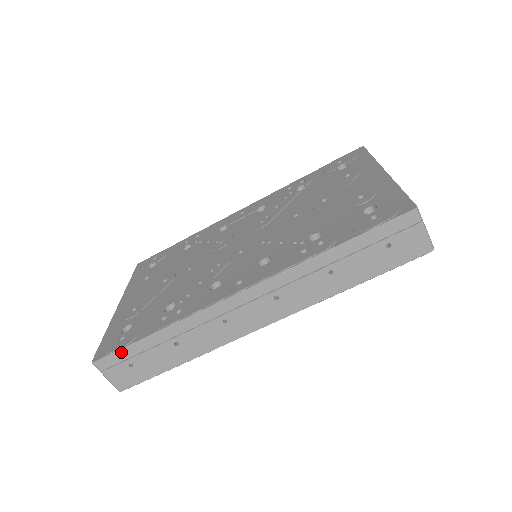
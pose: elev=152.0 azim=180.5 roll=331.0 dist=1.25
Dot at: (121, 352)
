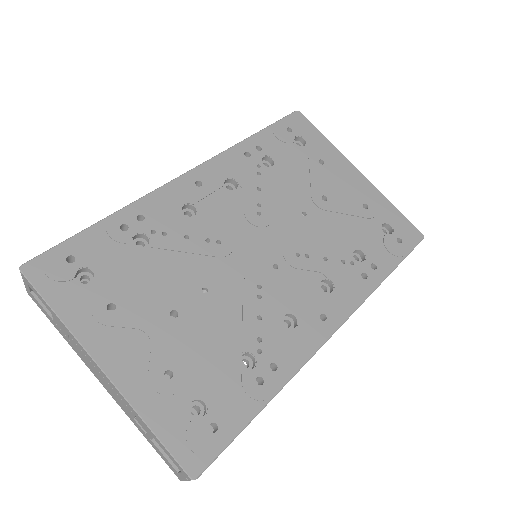
Dot at: (229, 444)
